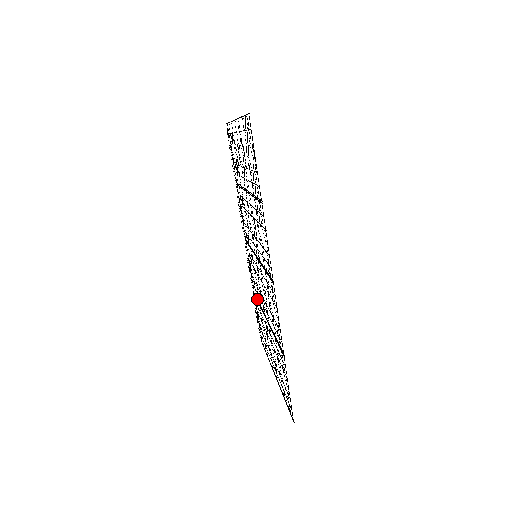
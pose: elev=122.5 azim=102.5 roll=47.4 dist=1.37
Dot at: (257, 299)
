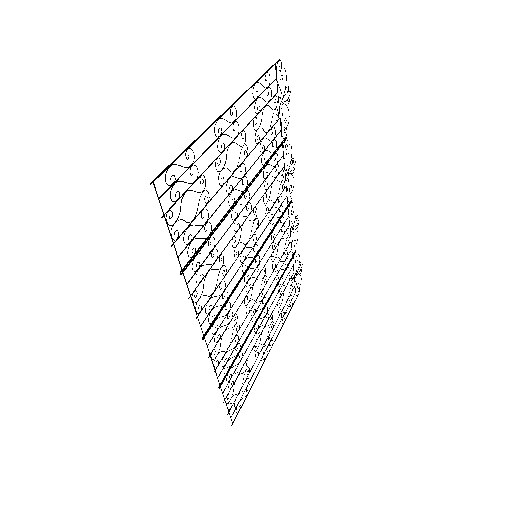
Dot at: (284, 270)
